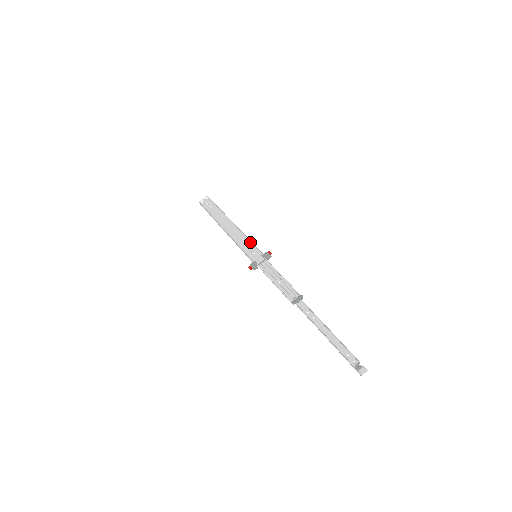
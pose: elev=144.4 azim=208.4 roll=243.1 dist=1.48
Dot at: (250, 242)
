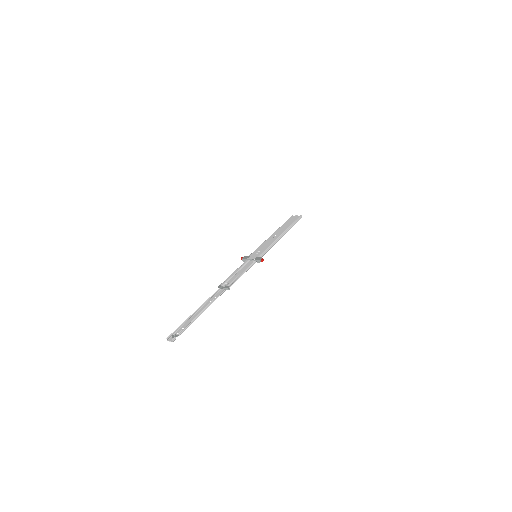
Dot at: (267, 247)
